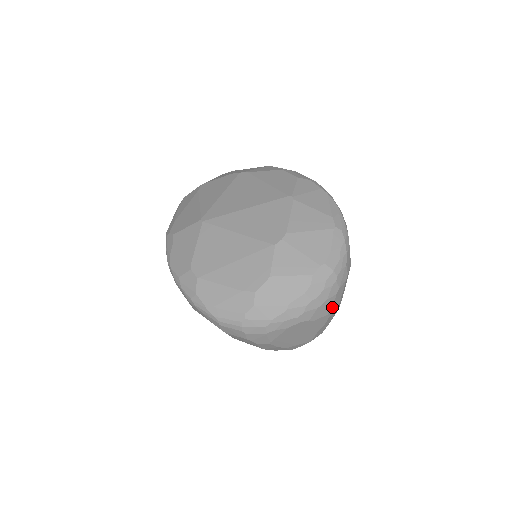
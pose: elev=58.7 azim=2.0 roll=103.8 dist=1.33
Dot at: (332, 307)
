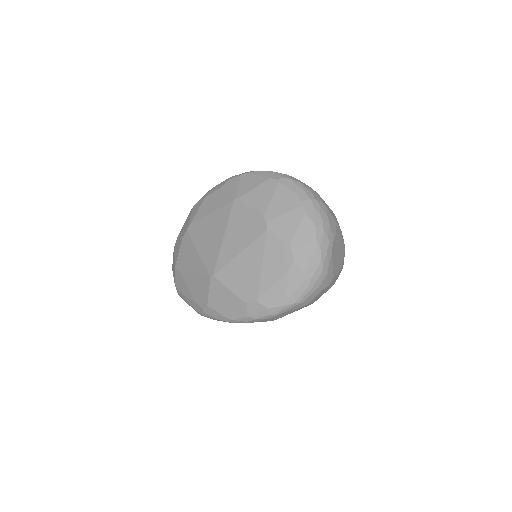
Dot at: (333, 217)
